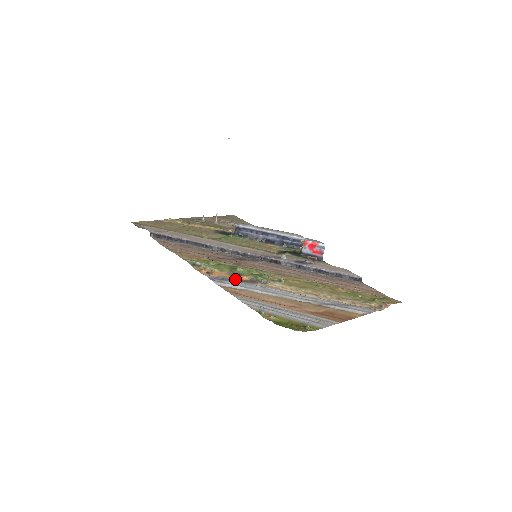
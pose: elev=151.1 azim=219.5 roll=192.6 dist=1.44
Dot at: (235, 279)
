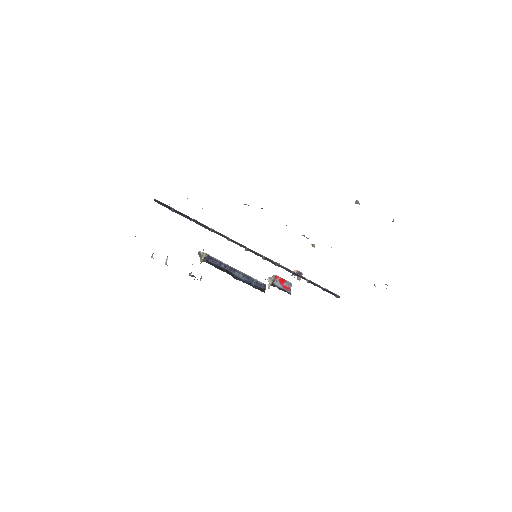
Dot at: occluded
